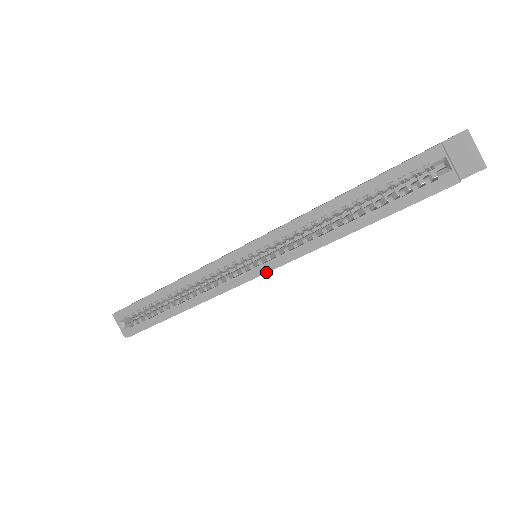
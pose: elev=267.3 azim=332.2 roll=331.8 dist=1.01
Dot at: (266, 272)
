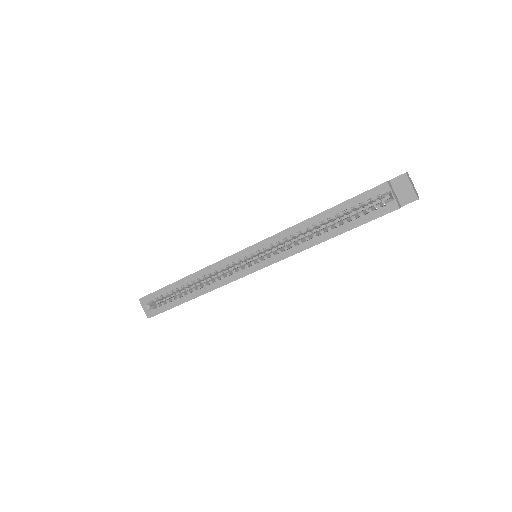
Dot at: (263, 267)
